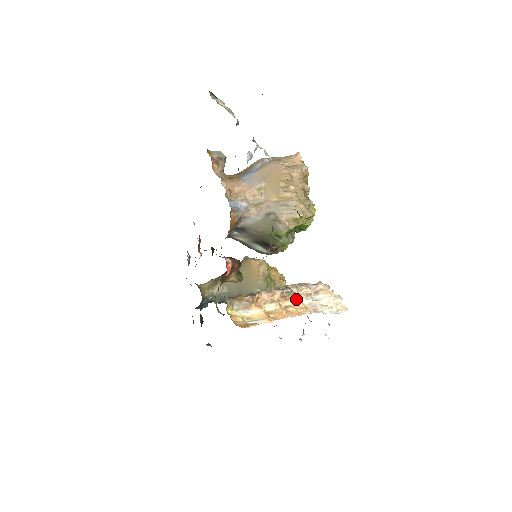
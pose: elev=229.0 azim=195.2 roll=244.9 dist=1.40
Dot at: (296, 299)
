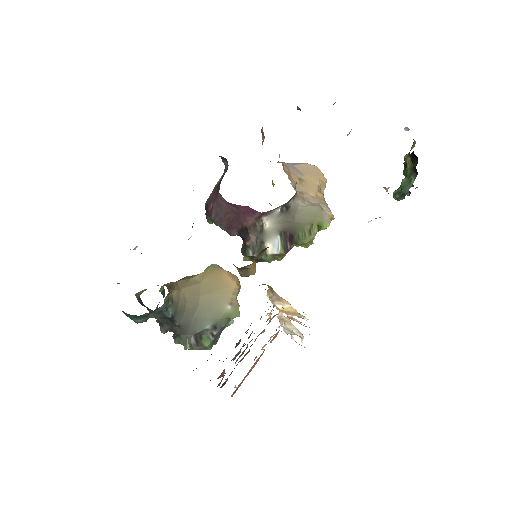
Dot at: occluded
